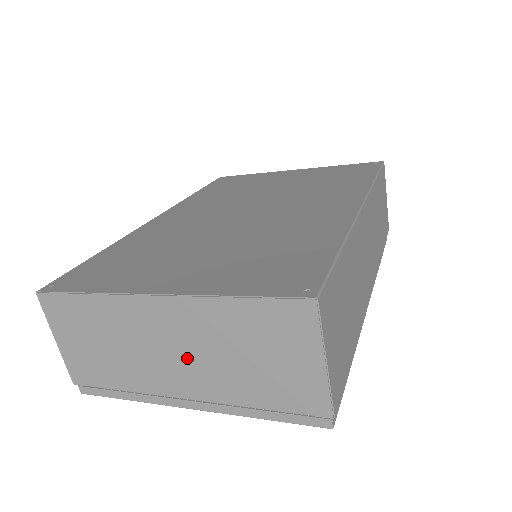
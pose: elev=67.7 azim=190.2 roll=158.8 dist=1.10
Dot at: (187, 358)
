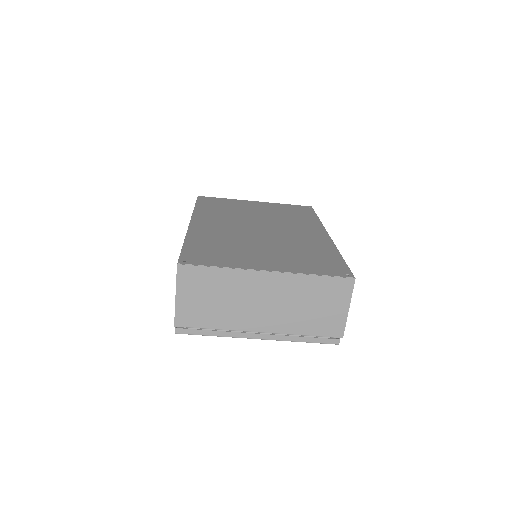
Dot at: (272, 307)
